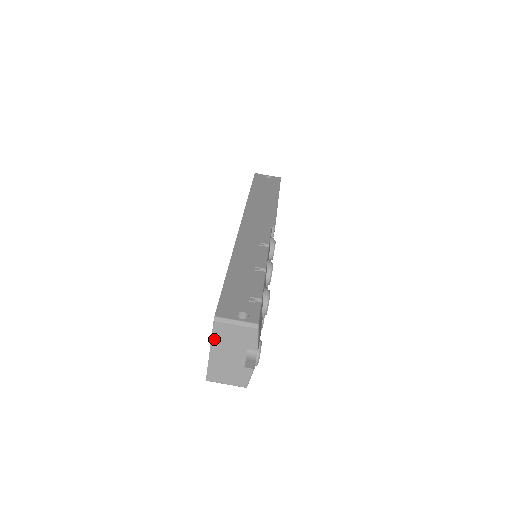
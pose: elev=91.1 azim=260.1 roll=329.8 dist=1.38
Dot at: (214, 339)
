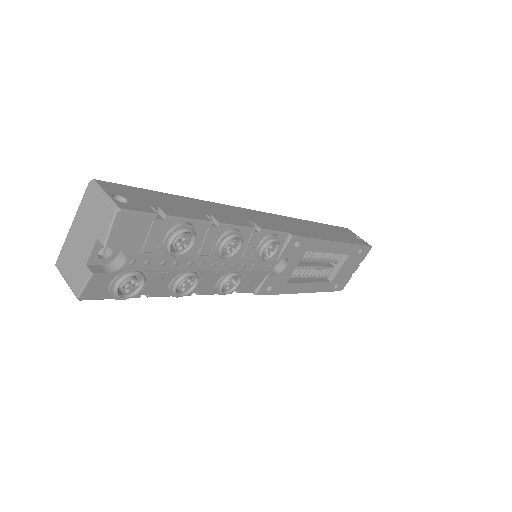
Dot at: (81, 208)
